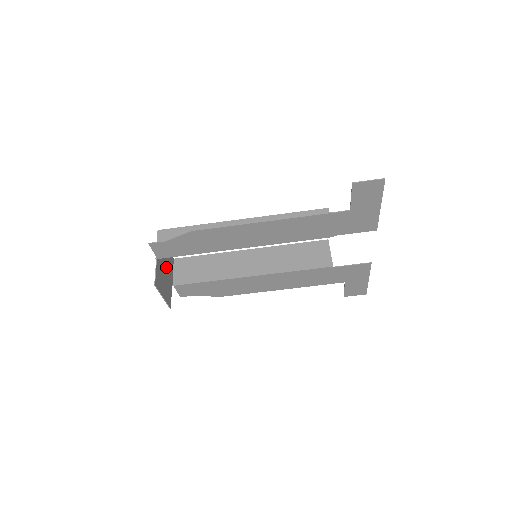
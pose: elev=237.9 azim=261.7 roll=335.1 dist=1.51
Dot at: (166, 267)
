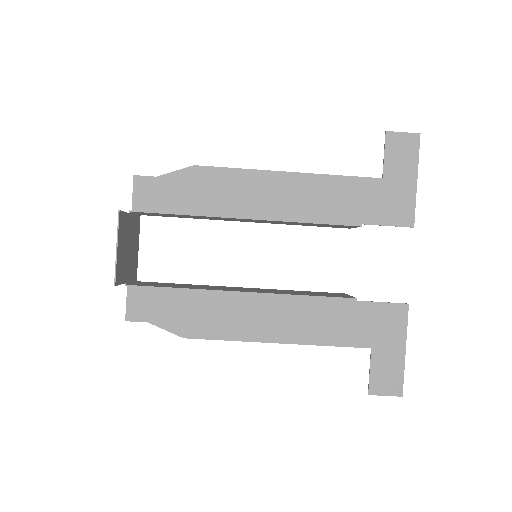
Dot at: (130, 253)
